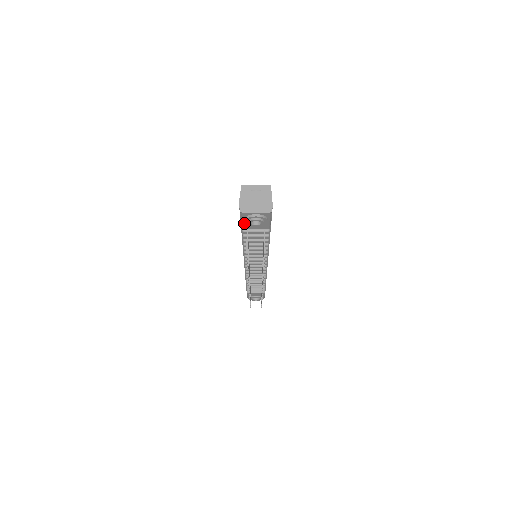
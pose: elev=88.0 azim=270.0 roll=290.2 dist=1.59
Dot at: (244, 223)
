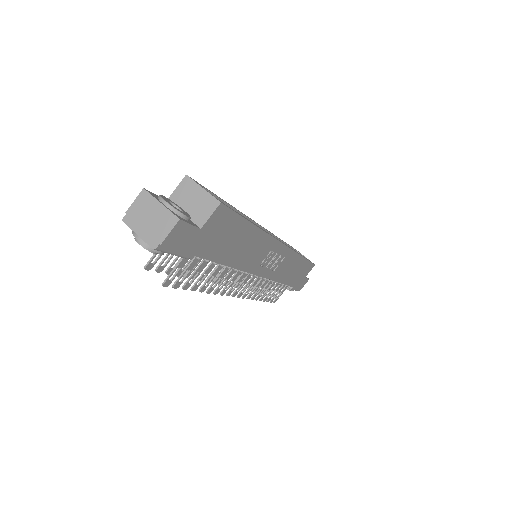
Dot at: occluded
